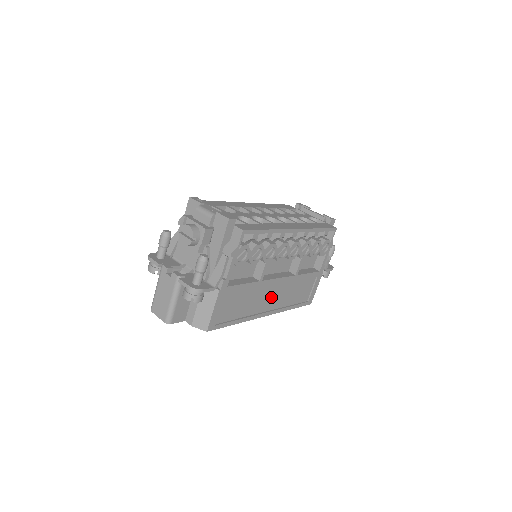
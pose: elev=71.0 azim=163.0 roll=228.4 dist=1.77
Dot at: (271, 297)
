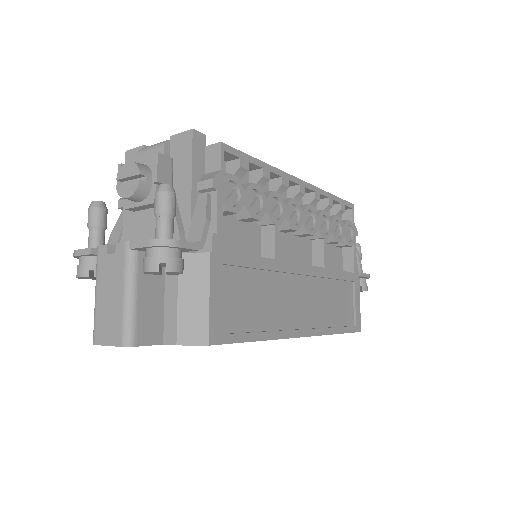
Dot at: (301, 302)
